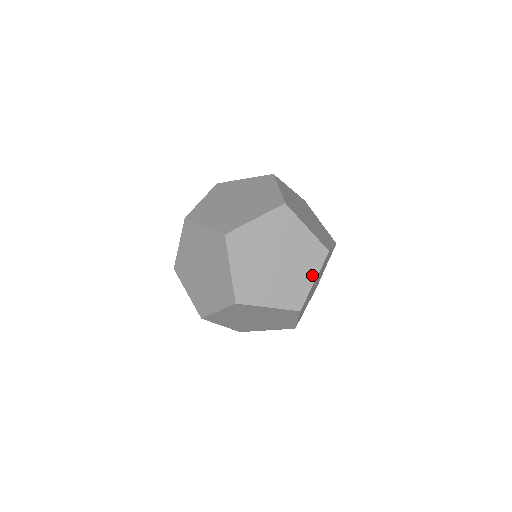
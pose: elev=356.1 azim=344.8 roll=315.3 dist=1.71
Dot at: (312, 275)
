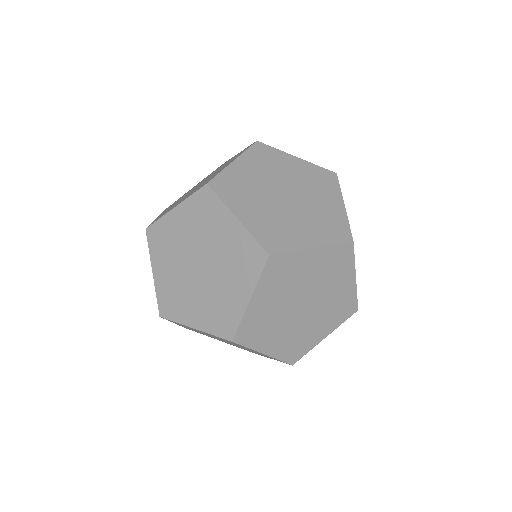
Dot at: (349, 277)
